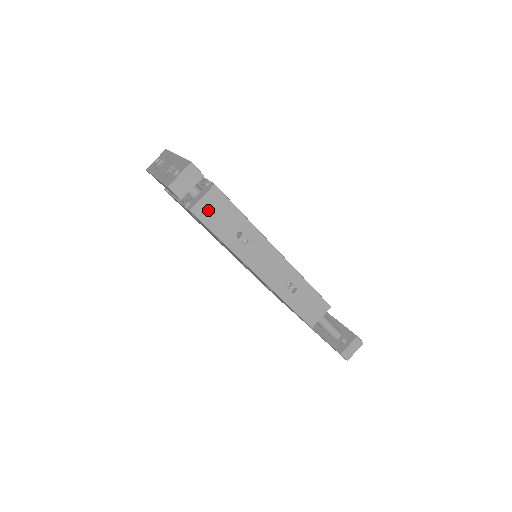
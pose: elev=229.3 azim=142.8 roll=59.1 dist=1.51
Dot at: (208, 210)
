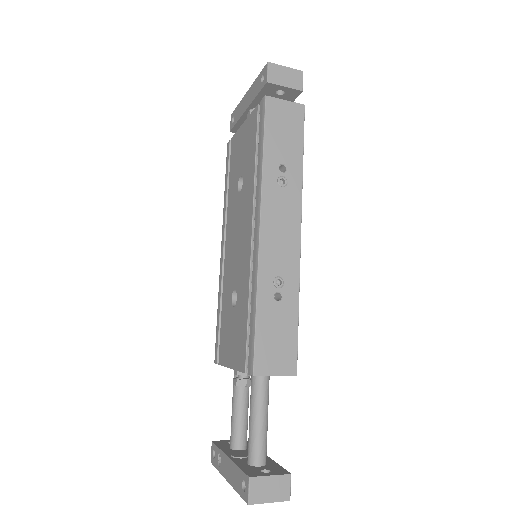
Dot at: (280, 115)
